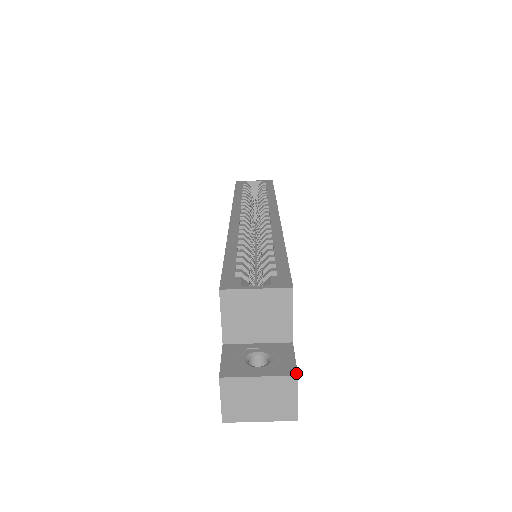
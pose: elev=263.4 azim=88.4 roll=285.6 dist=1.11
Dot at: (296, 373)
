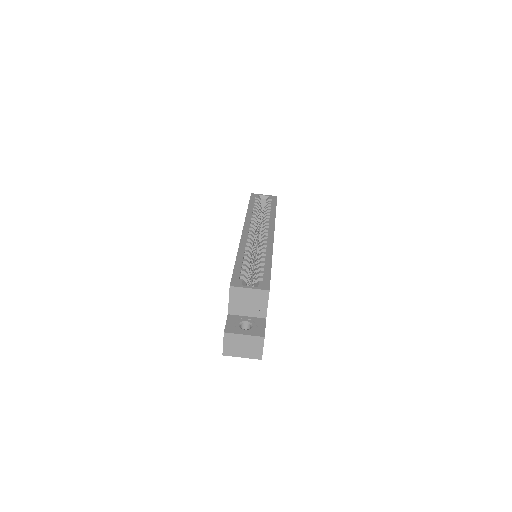
Dot at: (264, 336)
